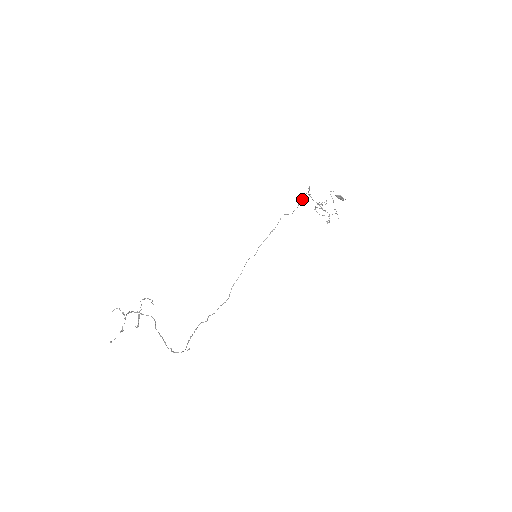
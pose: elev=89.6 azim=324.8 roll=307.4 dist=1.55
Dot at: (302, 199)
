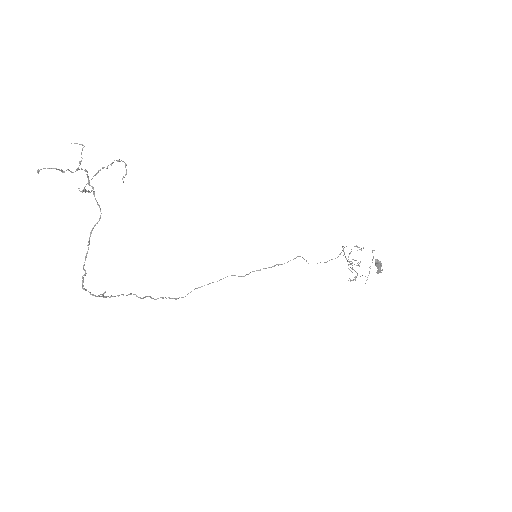
Dot at: (325, 262)
